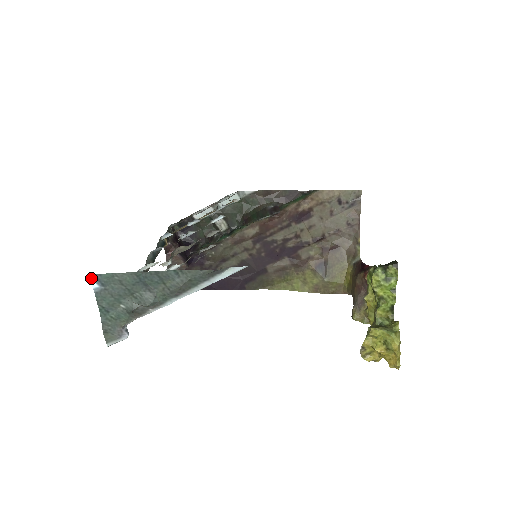
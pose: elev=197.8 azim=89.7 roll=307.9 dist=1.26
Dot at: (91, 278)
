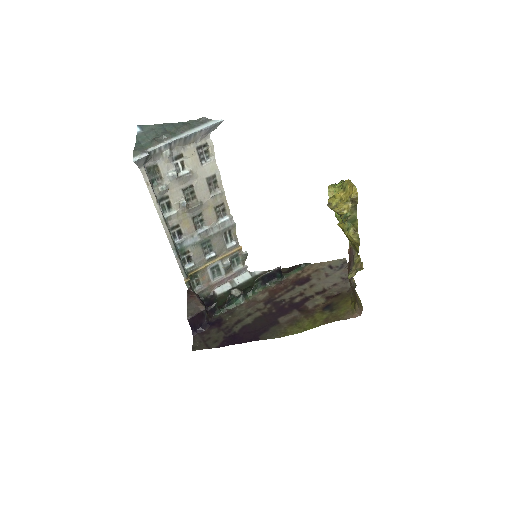
Dot at: (138, 127)
